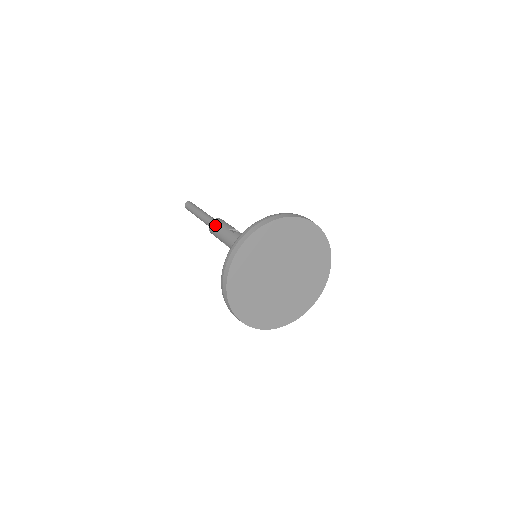
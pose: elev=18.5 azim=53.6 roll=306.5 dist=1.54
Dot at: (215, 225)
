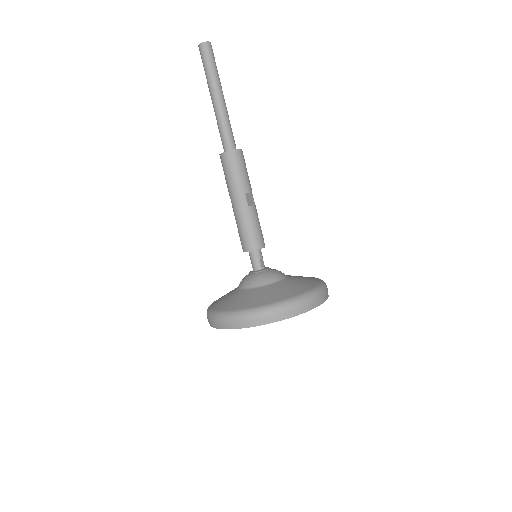
Dot at: (232, 165)
